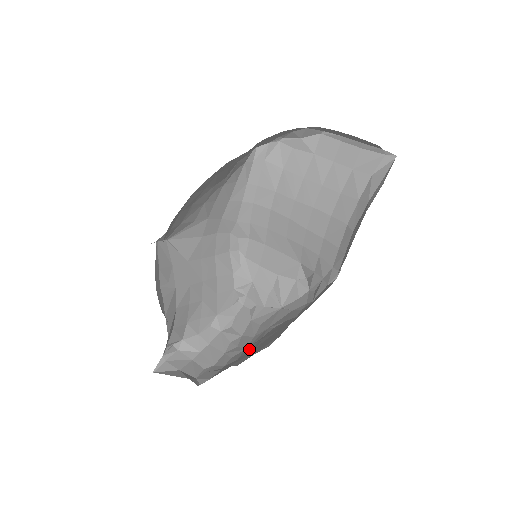
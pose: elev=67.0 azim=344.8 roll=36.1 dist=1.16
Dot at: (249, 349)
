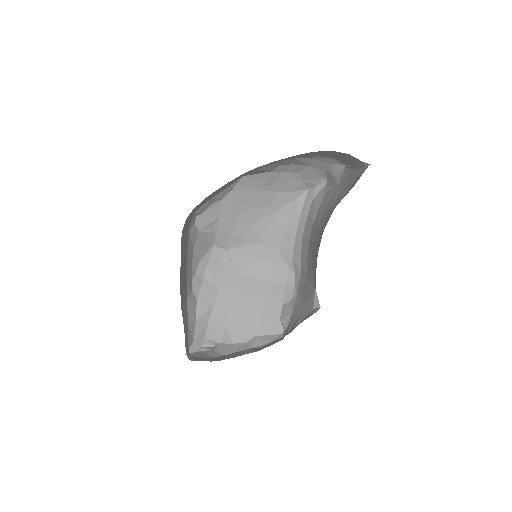
Dot at: occluded
